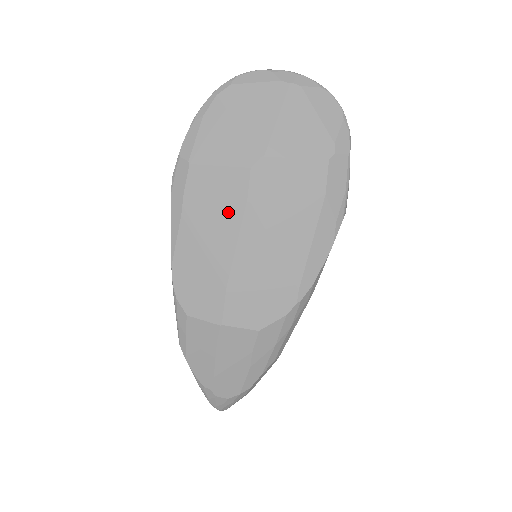
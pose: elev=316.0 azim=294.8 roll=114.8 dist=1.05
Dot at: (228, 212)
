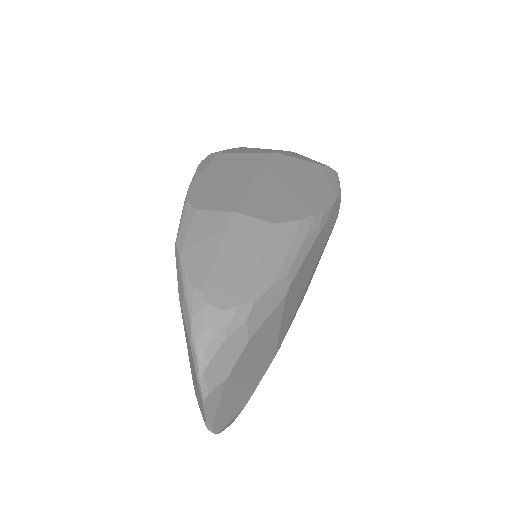
Dot at: (248, 166)
